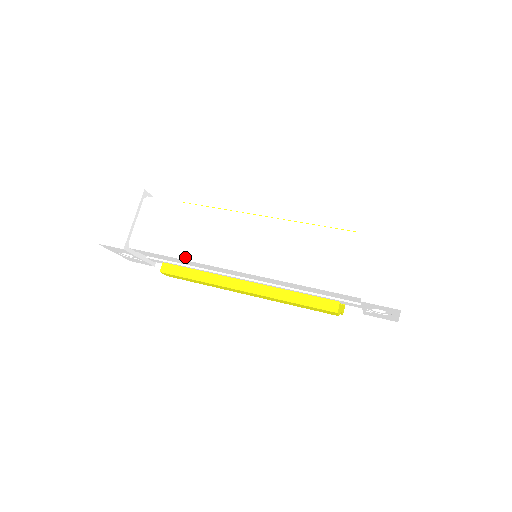
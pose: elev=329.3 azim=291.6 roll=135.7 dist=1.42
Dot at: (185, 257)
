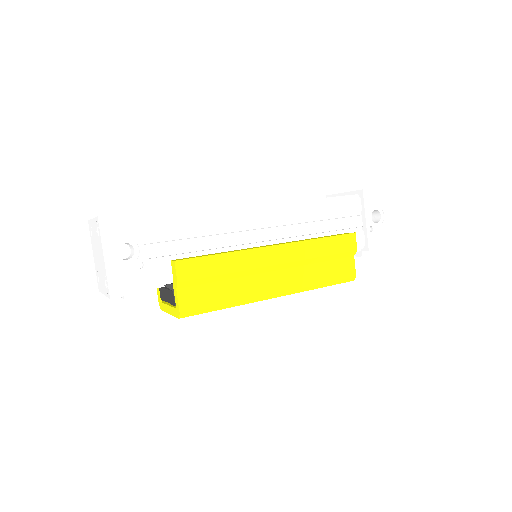
Dot at: (210, 213)
